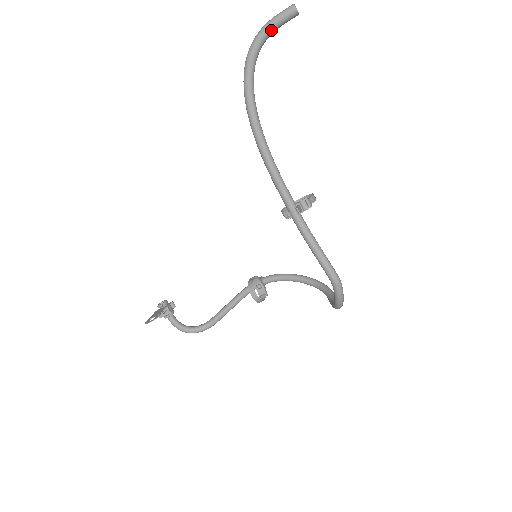
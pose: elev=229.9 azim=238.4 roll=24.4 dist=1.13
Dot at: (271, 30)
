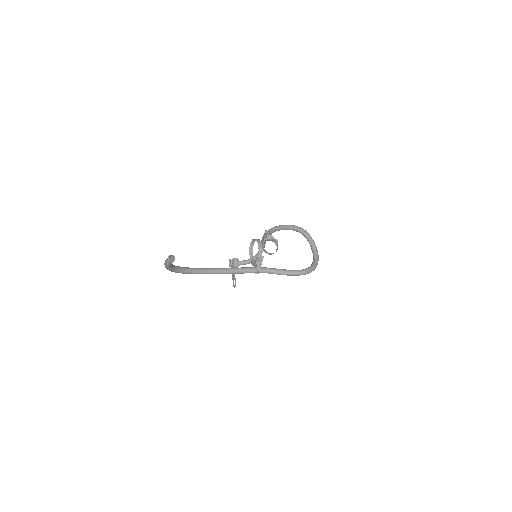
Dot at: (170, 266)
